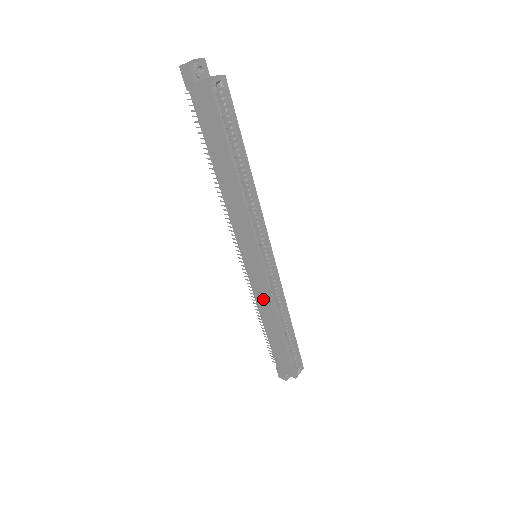
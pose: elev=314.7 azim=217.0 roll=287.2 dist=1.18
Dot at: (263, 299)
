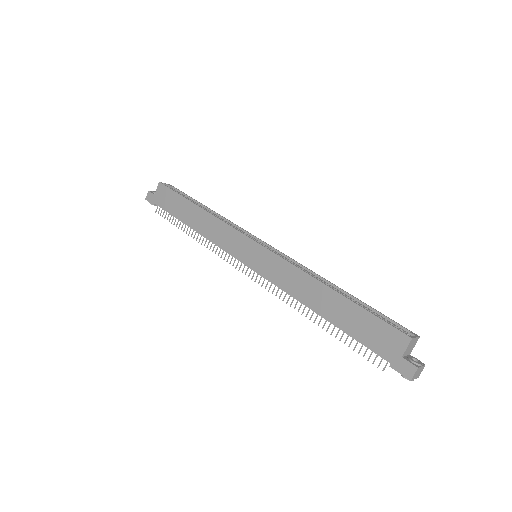
Dot at: (288, 279)
